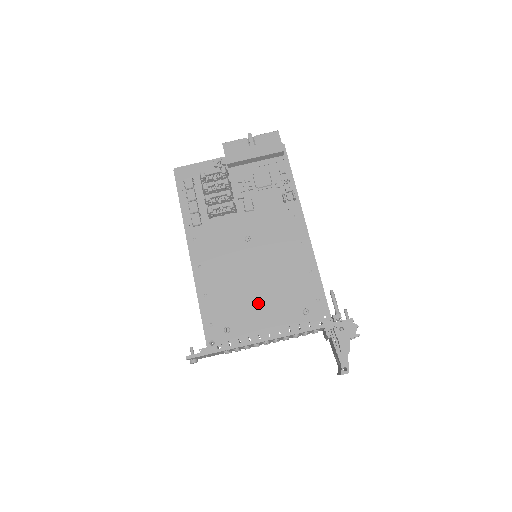
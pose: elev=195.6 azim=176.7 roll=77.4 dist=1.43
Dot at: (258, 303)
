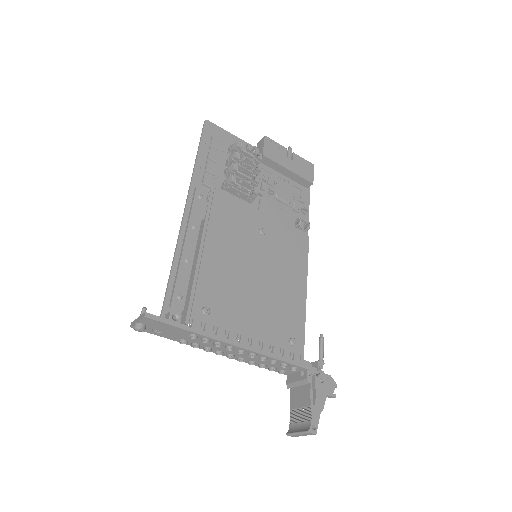
Dot at: (249, 303)
